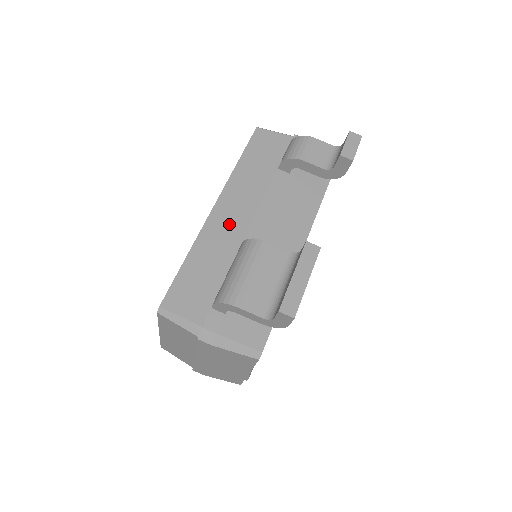
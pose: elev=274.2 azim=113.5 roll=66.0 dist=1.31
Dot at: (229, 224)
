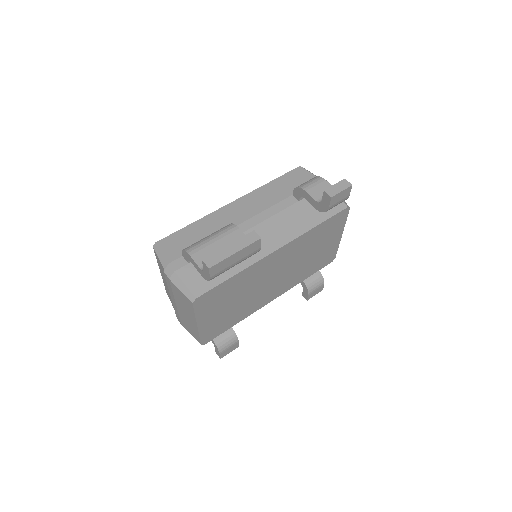
Dot at: (233, 215)
